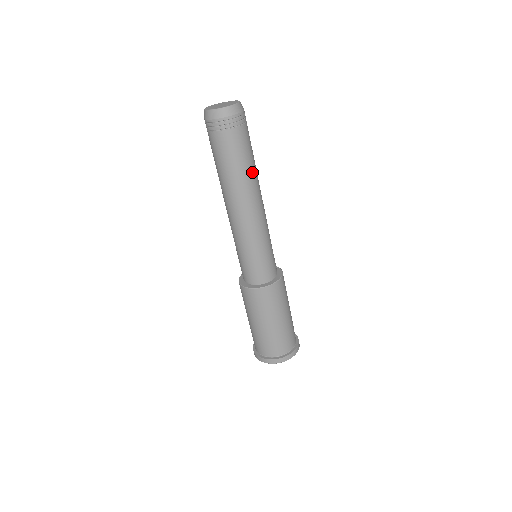
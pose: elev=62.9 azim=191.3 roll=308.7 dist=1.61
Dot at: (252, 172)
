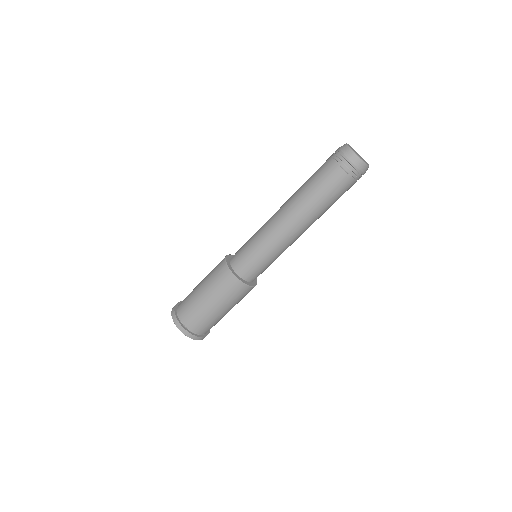
Dot at: (325, 211)
